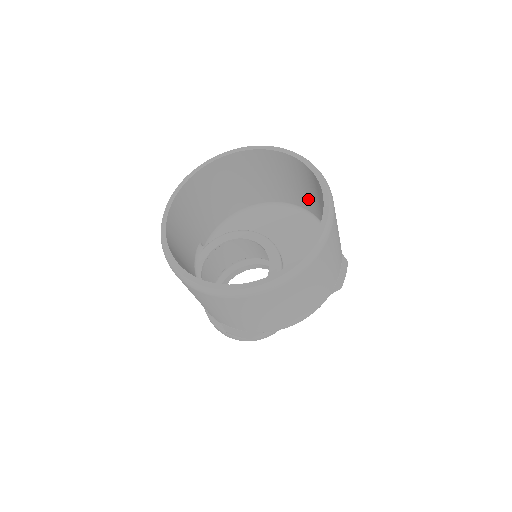
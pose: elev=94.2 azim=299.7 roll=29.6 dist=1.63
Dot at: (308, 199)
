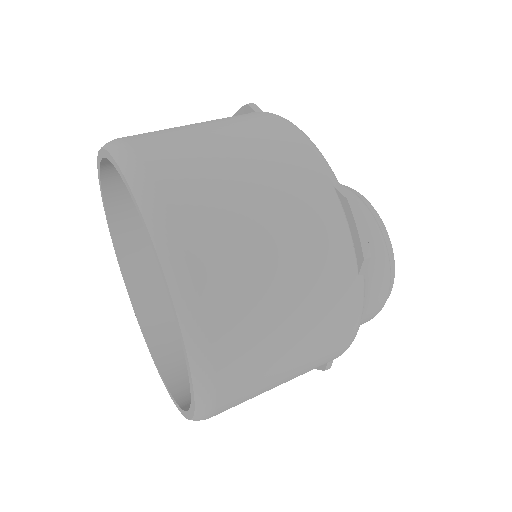
Dot at: occluded
